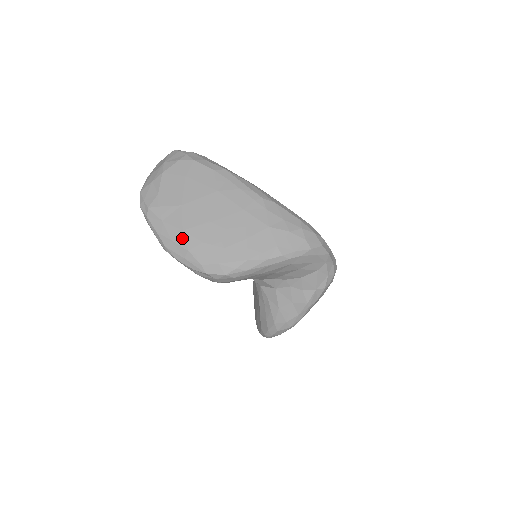
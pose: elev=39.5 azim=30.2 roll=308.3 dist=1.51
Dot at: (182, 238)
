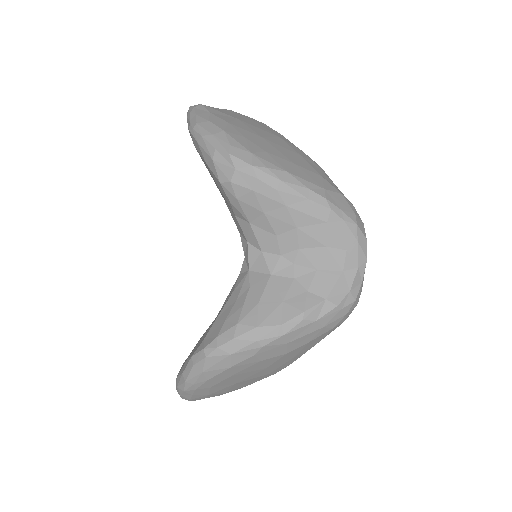
Dot at: (224, 124)
